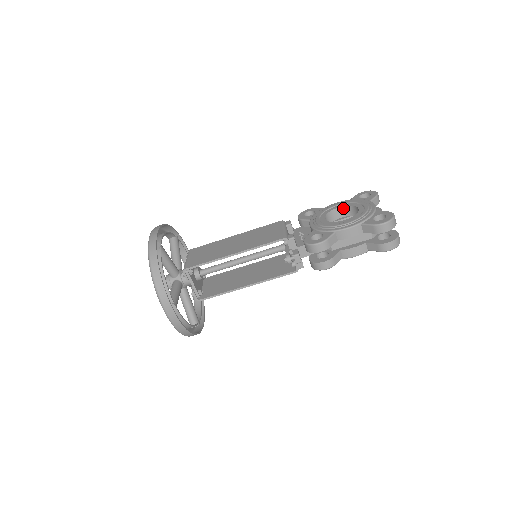
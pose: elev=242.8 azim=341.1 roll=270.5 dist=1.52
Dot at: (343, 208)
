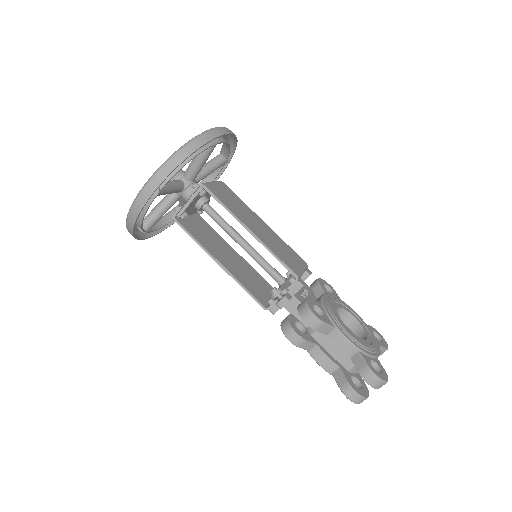
Dot at: (355, 321)
